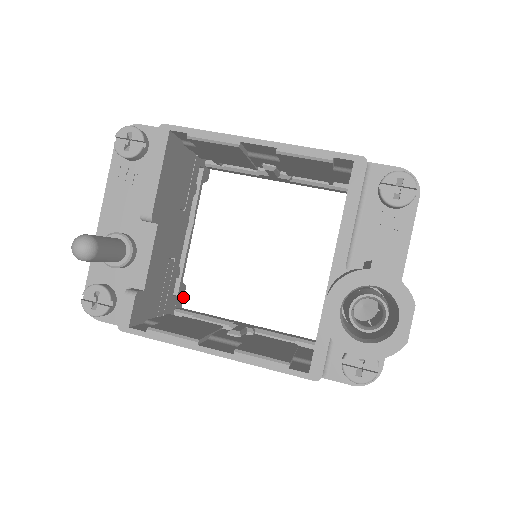
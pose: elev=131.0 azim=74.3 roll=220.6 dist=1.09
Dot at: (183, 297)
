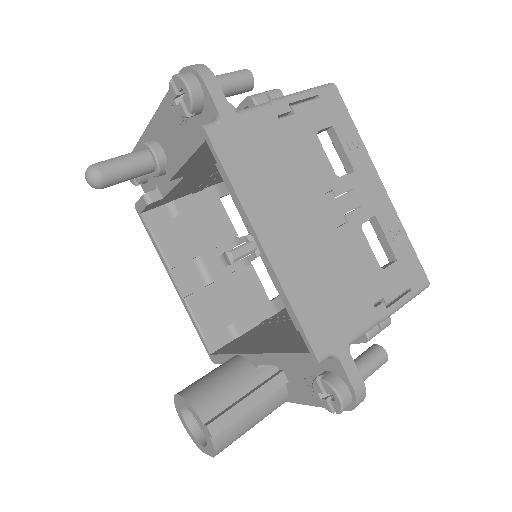
Dot at: occluded
